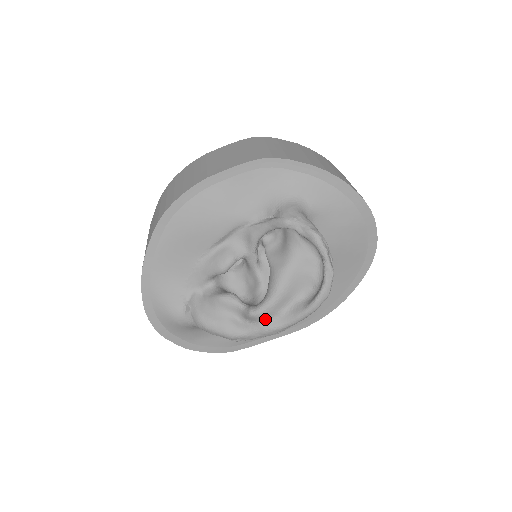
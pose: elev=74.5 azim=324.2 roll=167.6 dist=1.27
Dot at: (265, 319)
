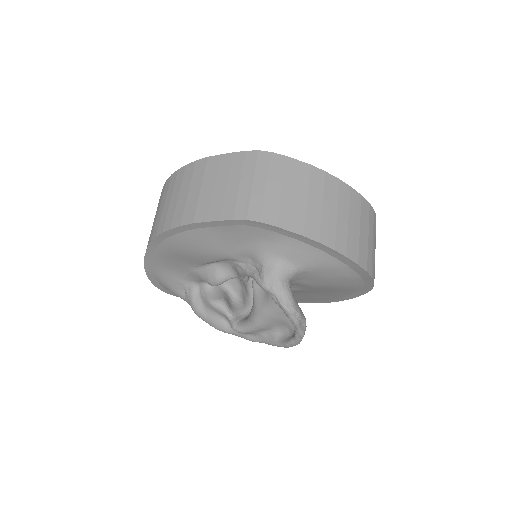
Dot at: (246, 333)
